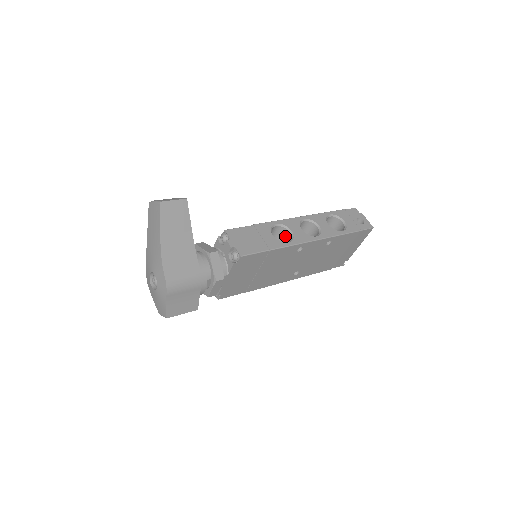
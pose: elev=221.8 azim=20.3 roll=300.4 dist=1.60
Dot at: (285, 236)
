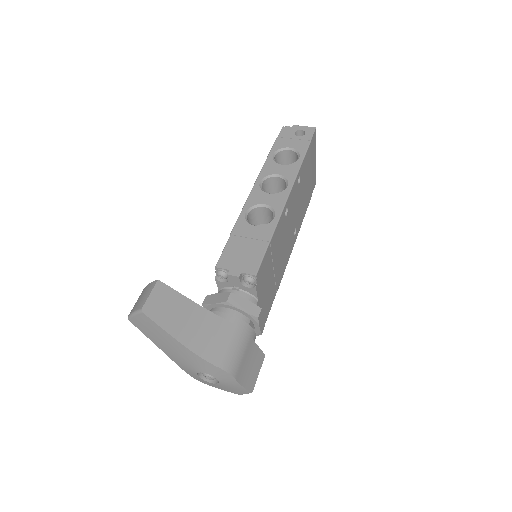
Dot at: (262, 214)
